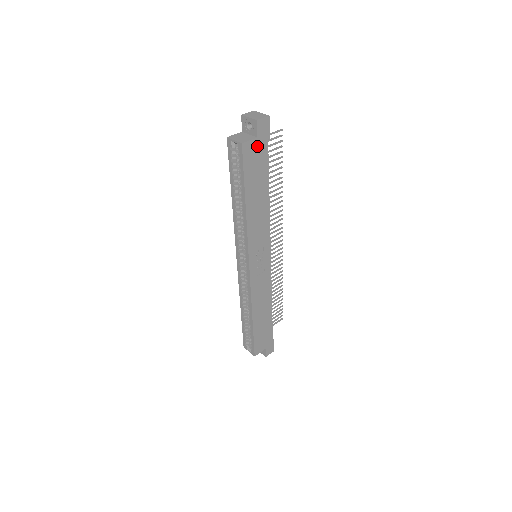
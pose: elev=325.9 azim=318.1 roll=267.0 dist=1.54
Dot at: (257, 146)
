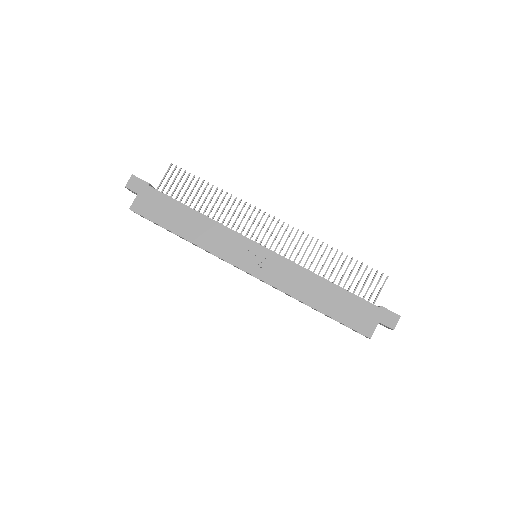
Dot at: (144, 198)
